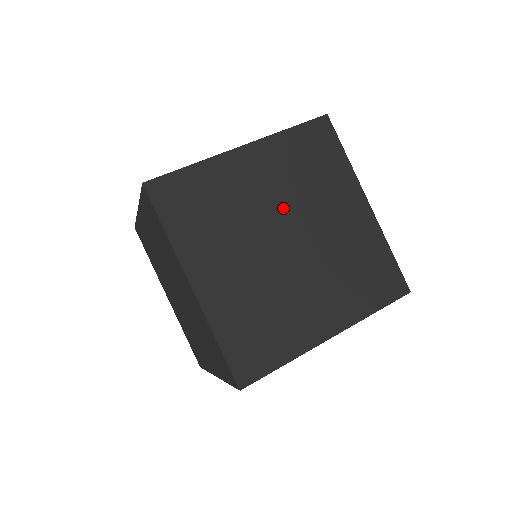
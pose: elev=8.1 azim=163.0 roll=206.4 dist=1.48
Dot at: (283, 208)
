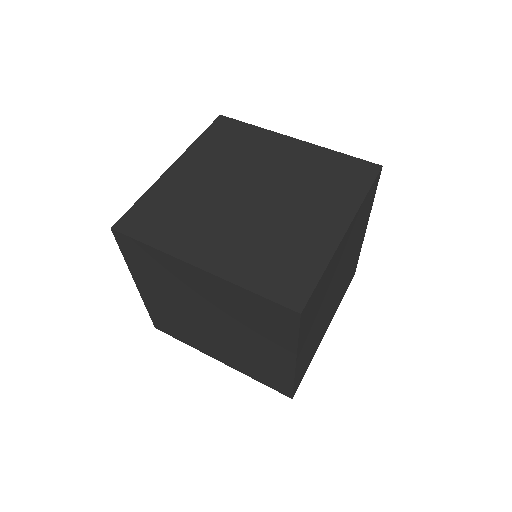
Dot at: (342, 266)
